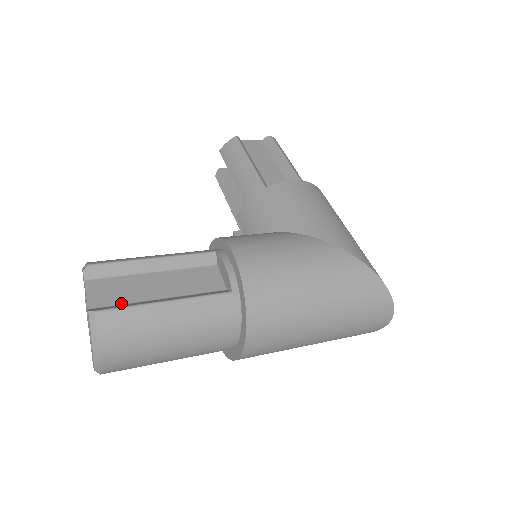
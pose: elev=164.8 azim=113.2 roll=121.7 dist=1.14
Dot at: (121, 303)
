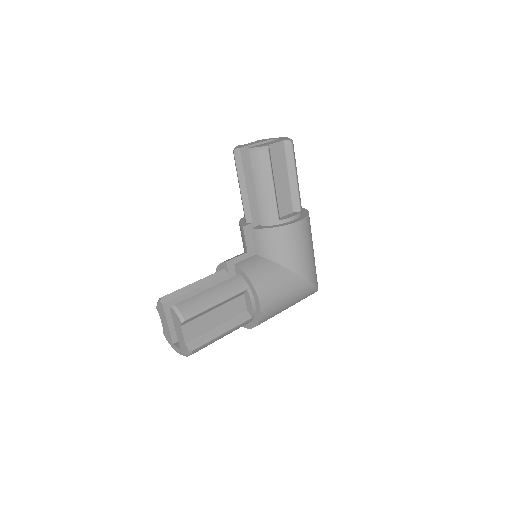
Dot at: (200, 336)
